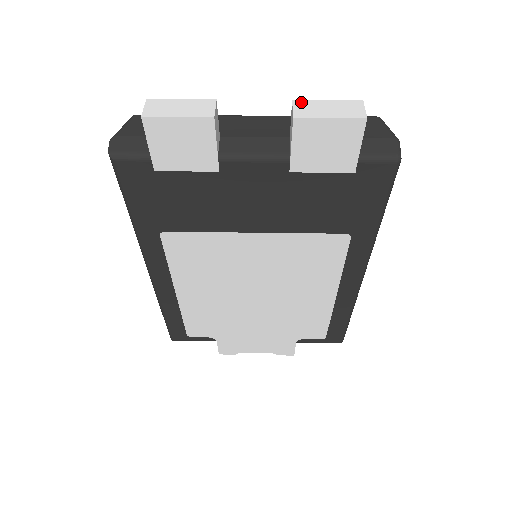
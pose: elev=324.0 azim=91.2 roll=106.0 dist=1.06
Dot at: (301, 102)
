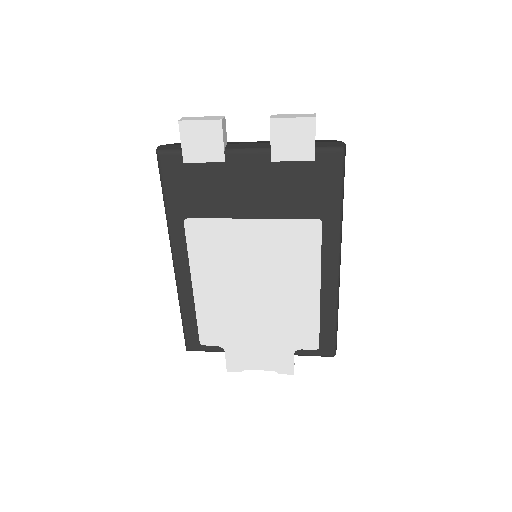
Dot at: (277, 115)
